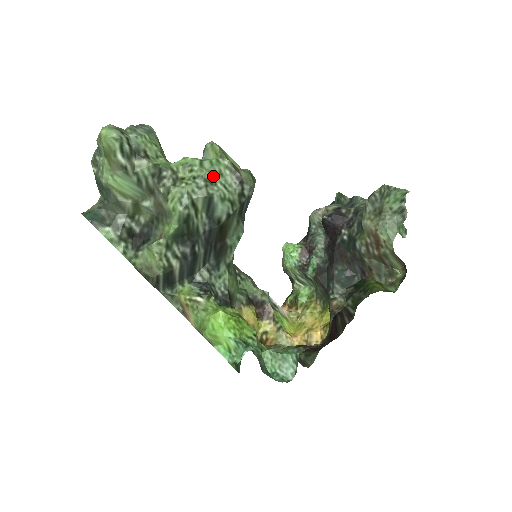
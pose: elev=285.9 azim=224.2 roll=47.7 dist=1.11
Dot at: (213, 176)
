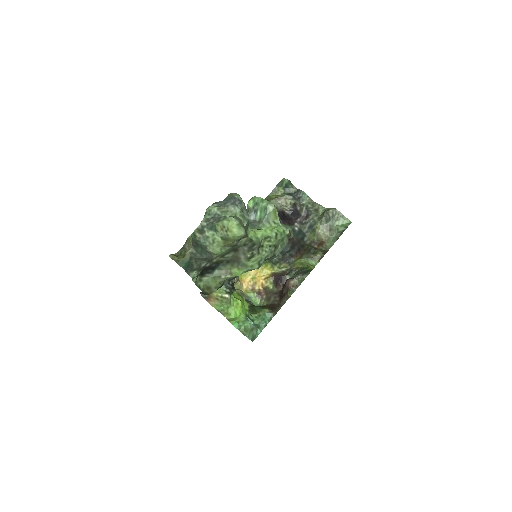
Dot at: (279, 242)
